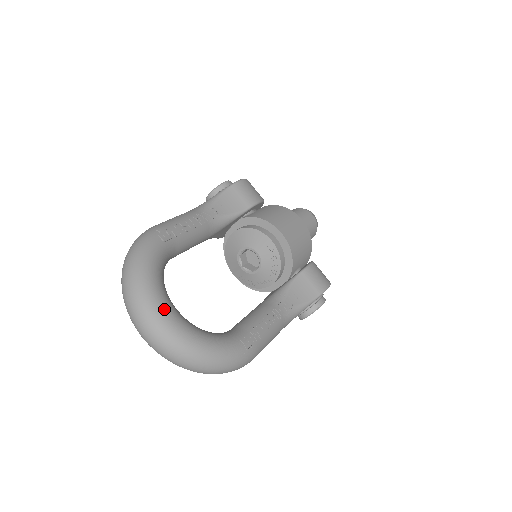
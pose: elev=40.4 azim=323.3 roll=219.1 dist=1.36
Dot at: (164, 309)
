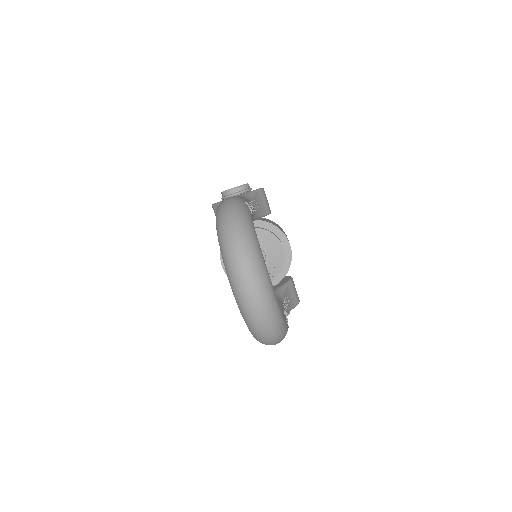
Dot at: occluded
